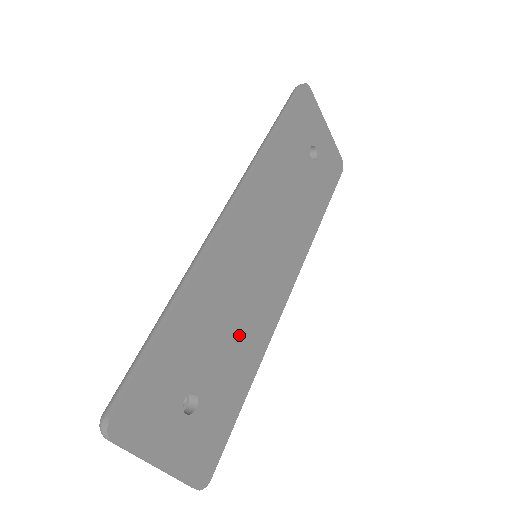
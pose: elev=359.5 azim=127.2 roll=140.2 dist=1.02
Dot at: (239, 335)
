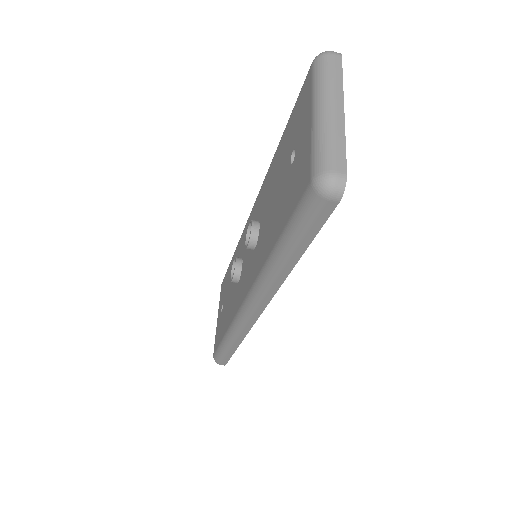
Dot at: occluded
